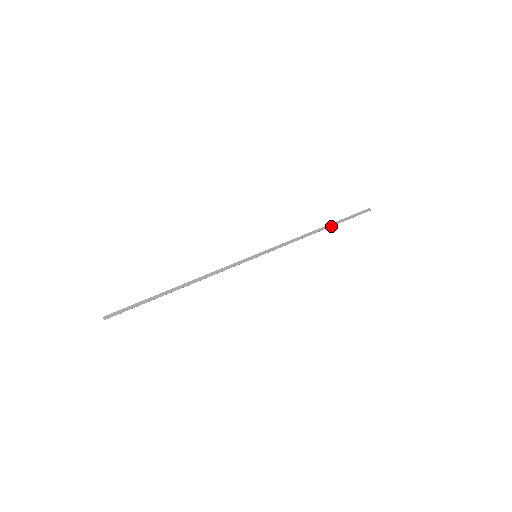
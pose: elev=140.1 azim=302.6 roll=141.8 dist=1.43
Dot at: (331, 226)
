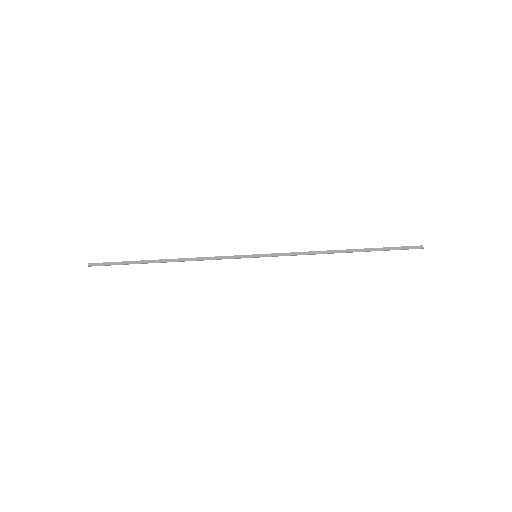
Dot at: (360, 251)
